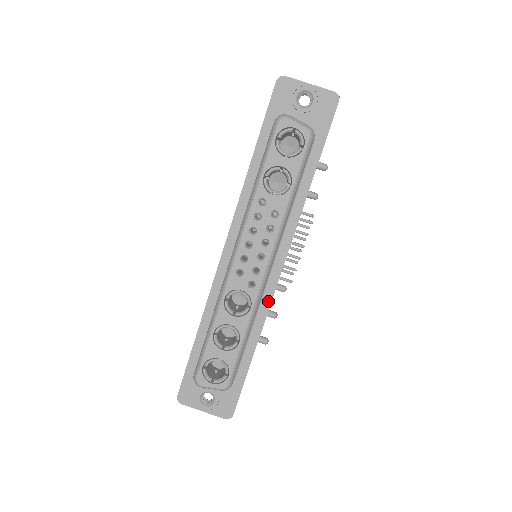
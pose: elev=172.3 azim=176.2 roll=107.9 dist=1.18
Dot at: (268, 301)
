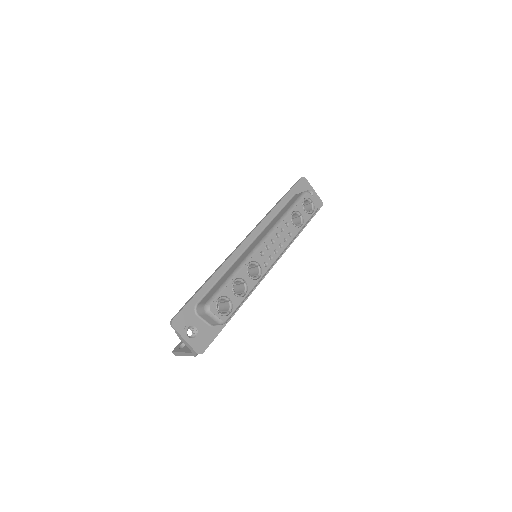
Dot at: occluded
